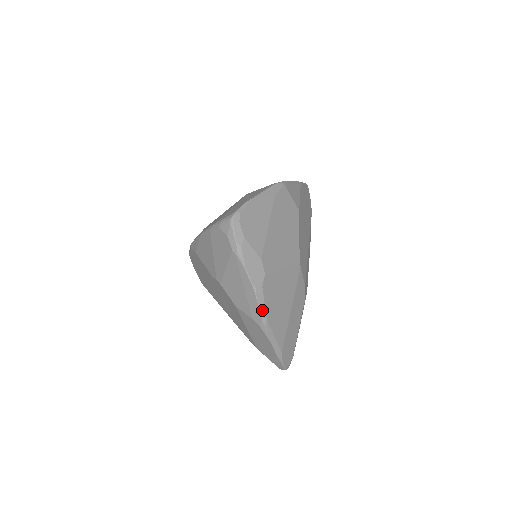
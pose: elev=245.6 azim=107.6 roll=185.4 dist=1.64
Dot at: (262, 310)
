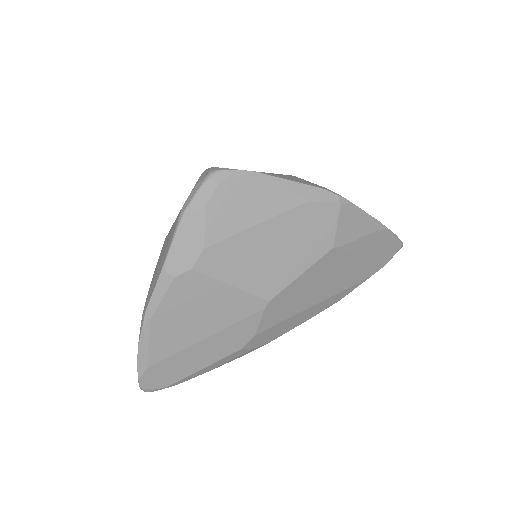
Dot at: (154, 302)
